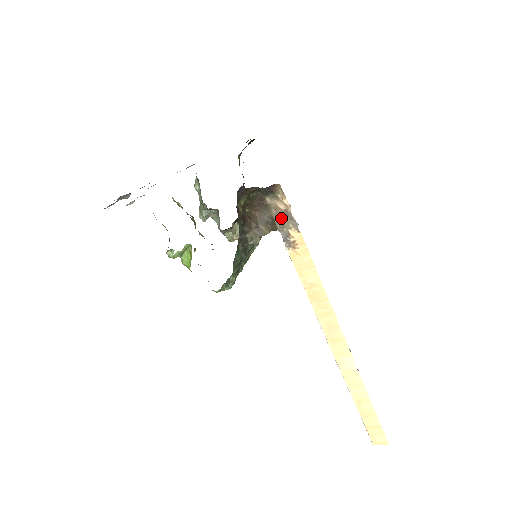
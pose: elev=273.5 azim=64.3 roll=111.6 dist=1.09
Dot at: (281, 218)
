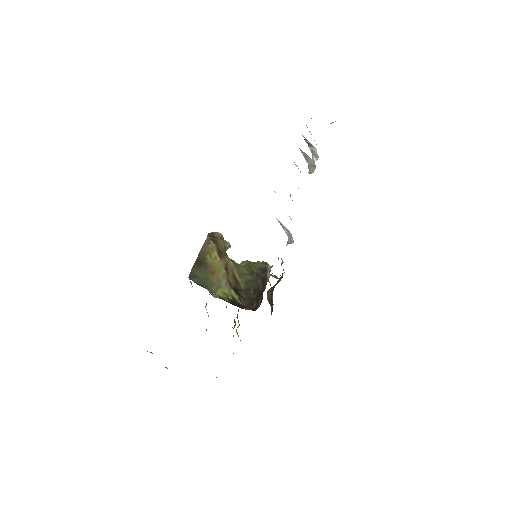
Dot at: occluded
